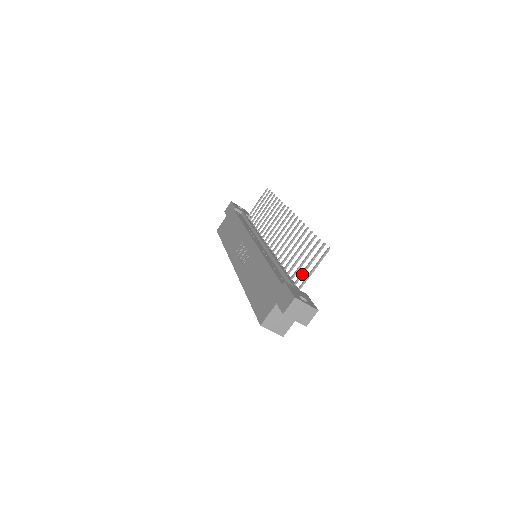
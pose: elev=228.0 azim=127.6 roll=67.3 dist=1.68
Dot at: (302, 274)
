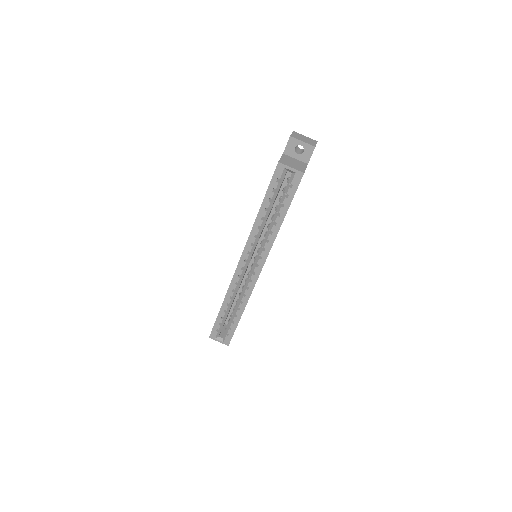
Dot at: occluded
